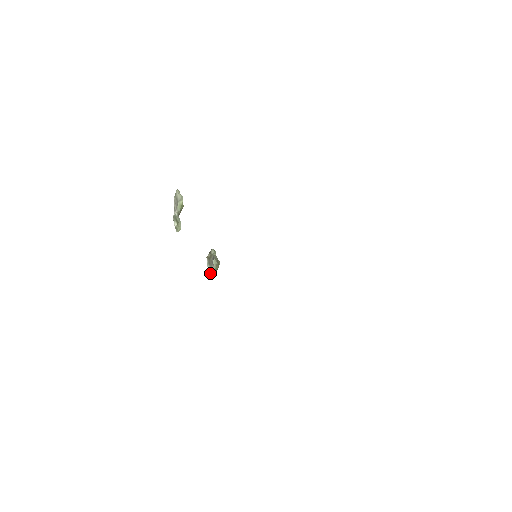
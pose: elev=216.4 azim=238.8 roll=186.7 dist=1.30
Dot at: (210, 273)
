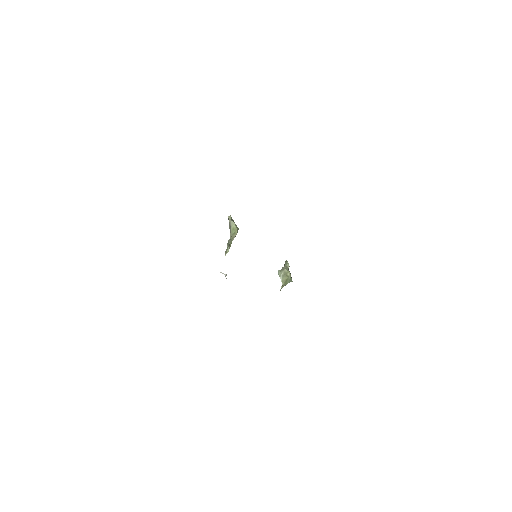
Dot at: (283, 286)
